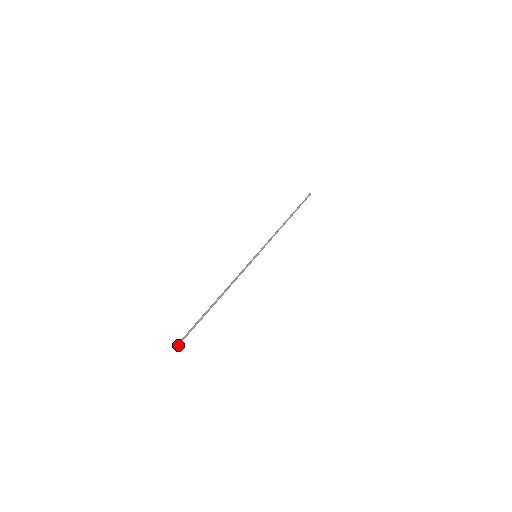
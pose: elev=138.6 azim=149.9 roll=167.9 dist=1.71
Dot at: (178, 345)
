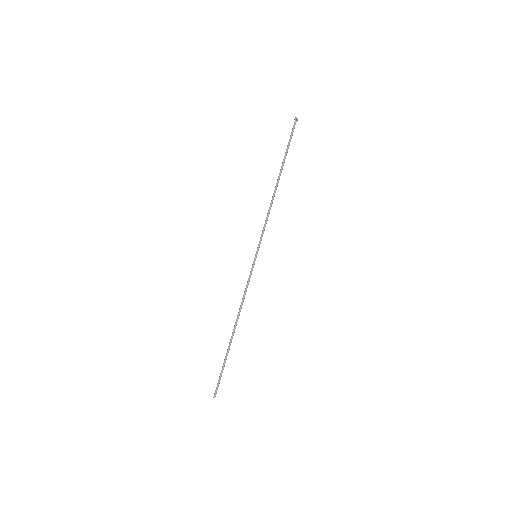
Dot at: occluded
